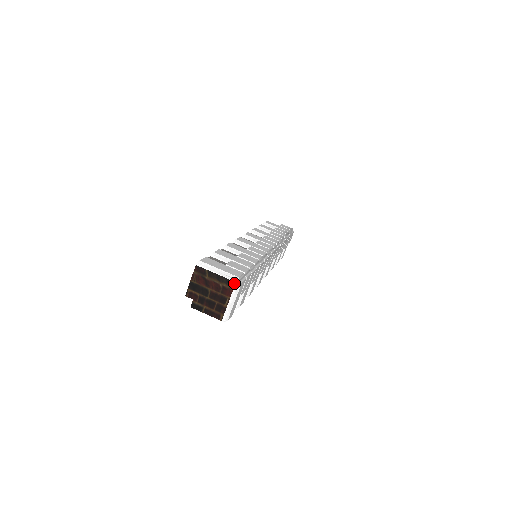
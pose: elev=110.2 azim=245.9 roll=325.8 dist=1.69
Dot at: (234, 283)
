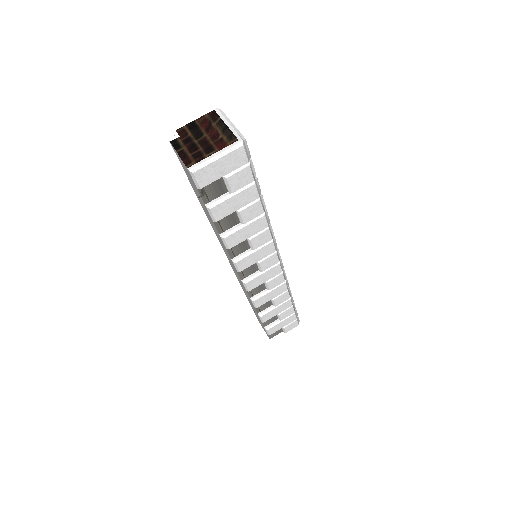
Dot at: (236, 140)
